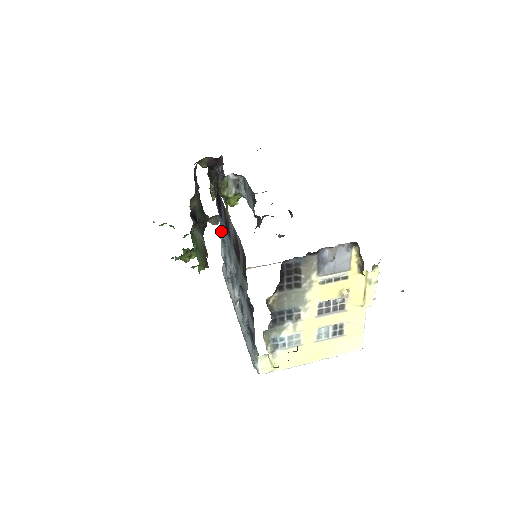
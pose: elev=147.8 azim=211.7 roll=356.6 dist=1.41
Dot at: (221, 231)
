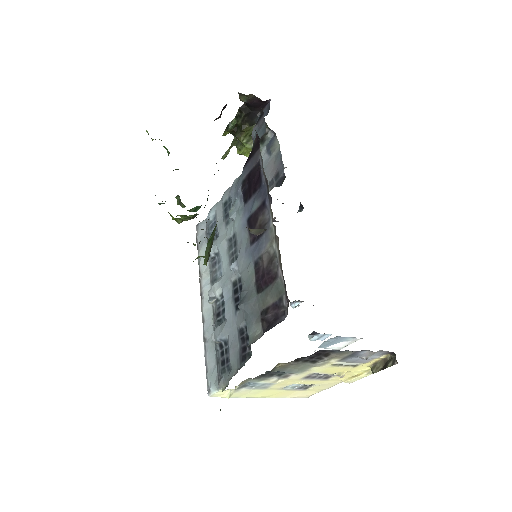
Dot at: (235, 211)
